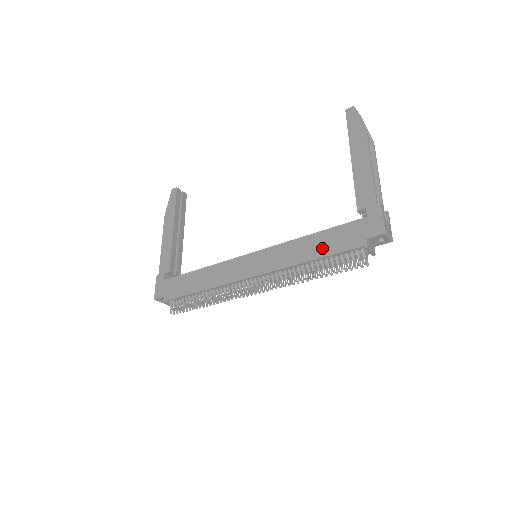
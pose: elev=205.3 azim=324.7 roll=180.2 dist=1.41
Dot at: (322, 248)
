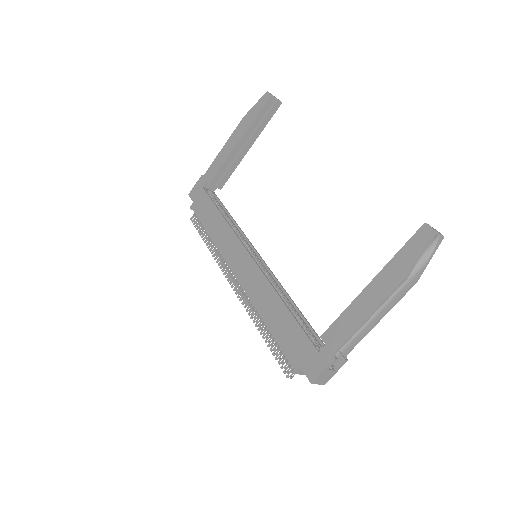
Dot at: (278, 326)
